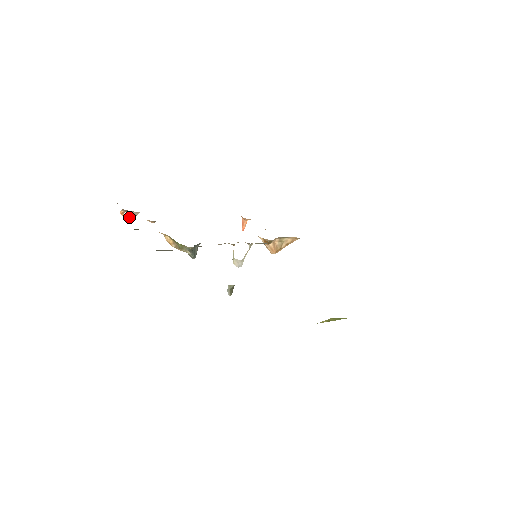
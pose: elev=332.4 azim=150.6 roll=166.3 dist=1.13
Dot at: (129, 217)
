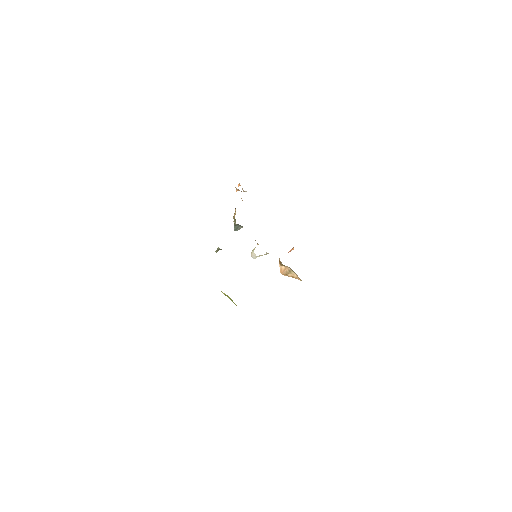
Dot at: (236, 188)
